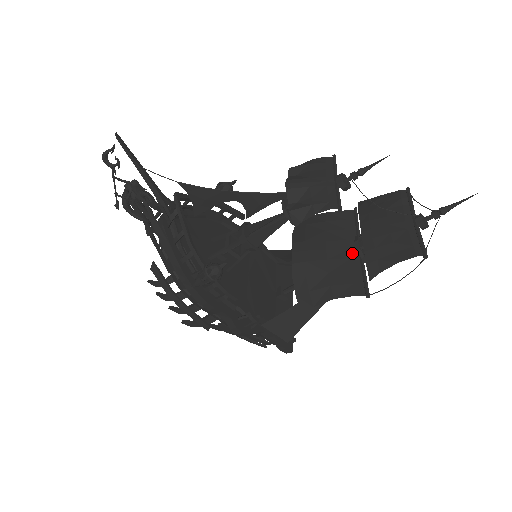
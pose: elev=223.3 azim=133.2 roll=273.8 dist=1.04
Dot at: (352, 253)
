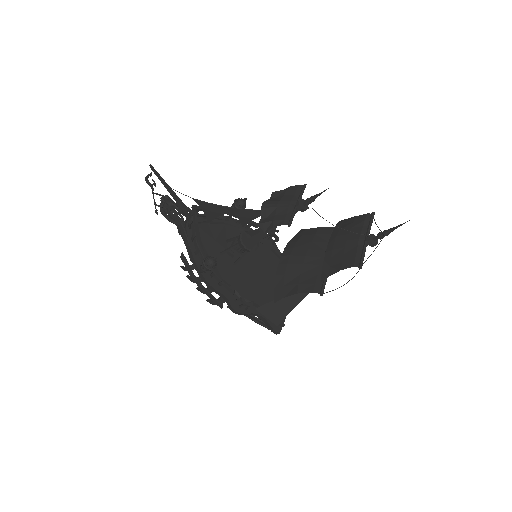
Dot at: occluded
